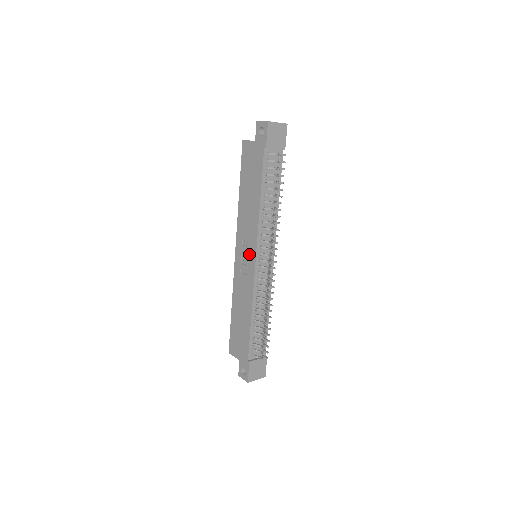
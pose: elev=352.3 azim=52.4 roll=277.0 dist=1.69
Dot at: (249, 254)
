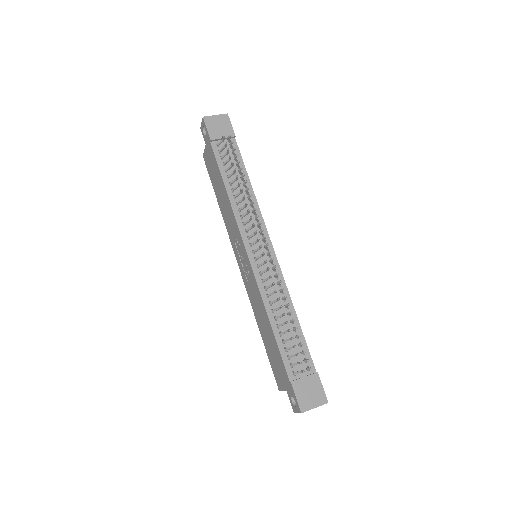
Dot at: (242, 254)
